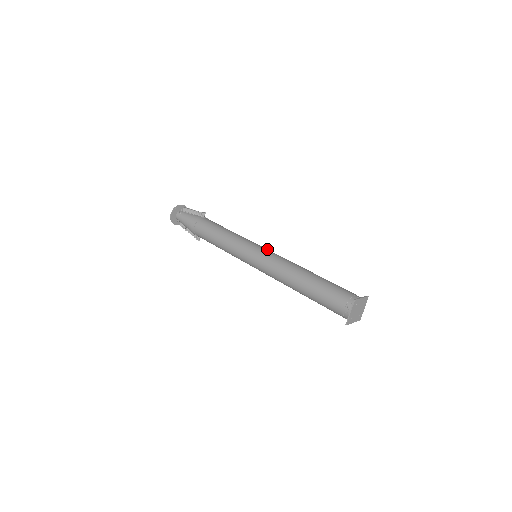
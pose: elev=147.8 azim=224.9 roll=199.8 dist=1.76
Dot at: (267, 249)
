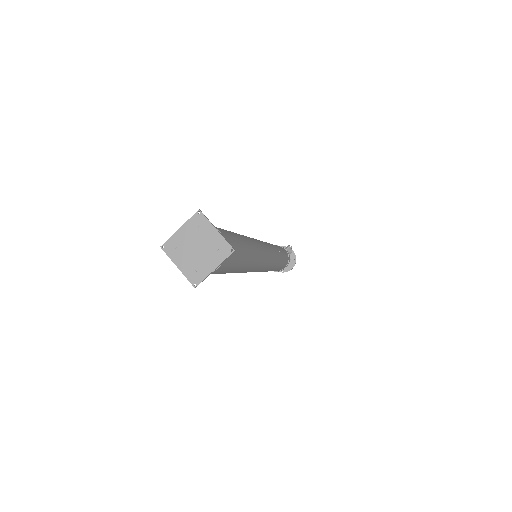
Dot at: (268, 248)
